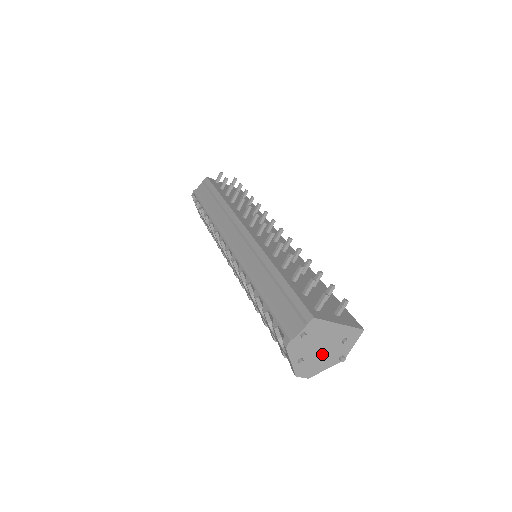
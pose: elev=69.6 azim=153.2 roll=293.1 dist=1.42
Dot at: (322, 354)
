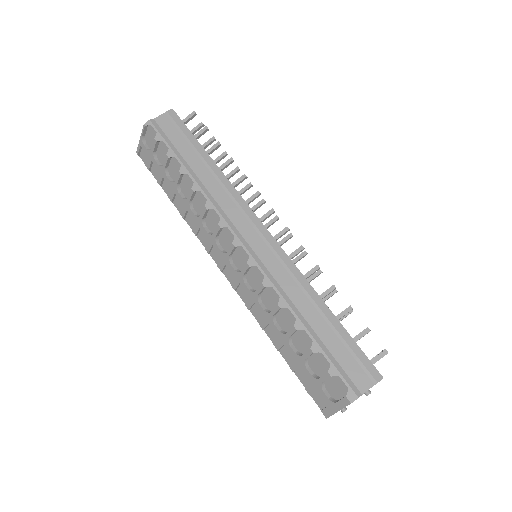
Dot at: occluded
